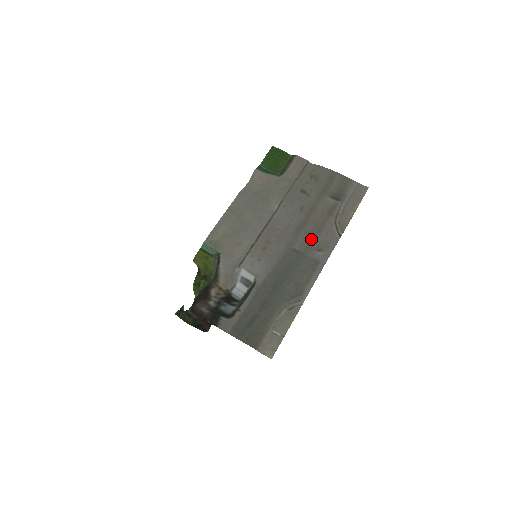
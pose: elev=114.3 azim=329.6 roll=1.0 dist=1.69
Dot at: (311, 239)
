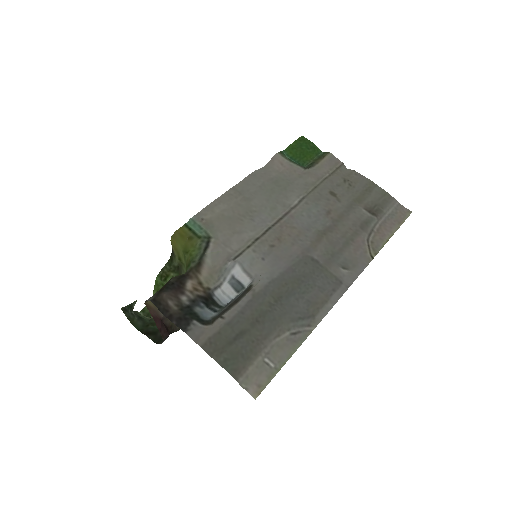
Dot at: (335, 251)
